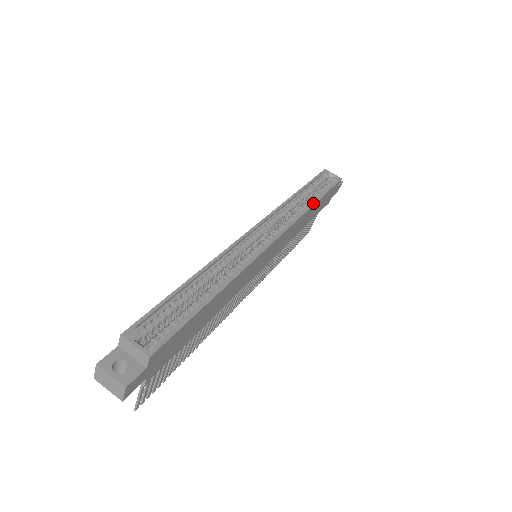
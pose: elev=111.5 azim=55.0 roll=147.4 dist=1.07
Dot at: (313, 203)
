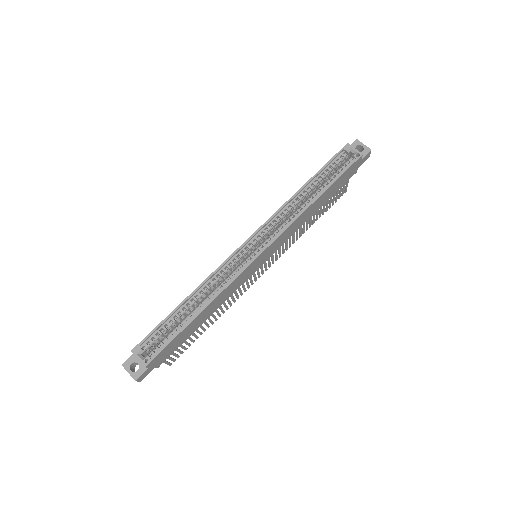
Dot at: (313, 201)
